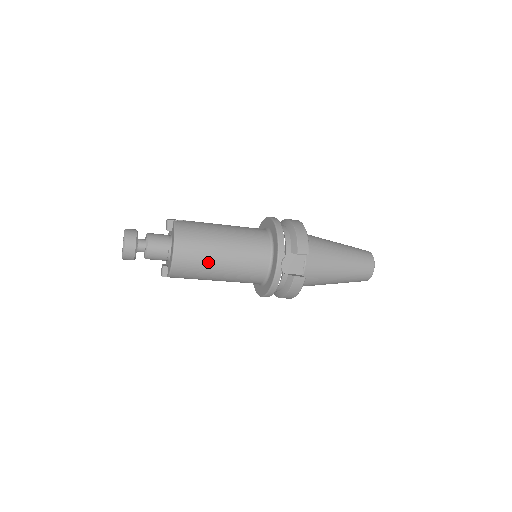
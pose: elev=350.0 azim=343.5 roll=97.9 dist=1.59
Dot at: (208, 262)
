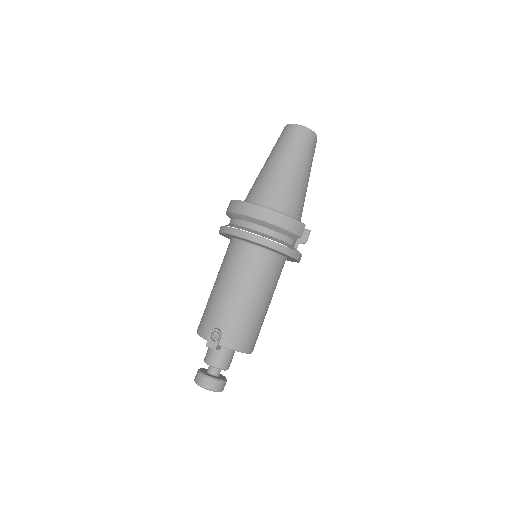
Dot at: occluded
